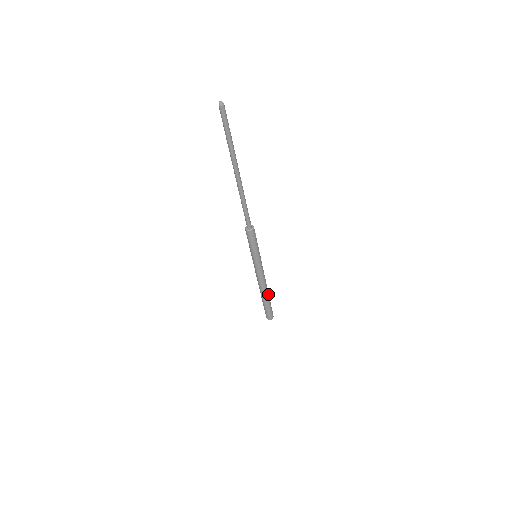
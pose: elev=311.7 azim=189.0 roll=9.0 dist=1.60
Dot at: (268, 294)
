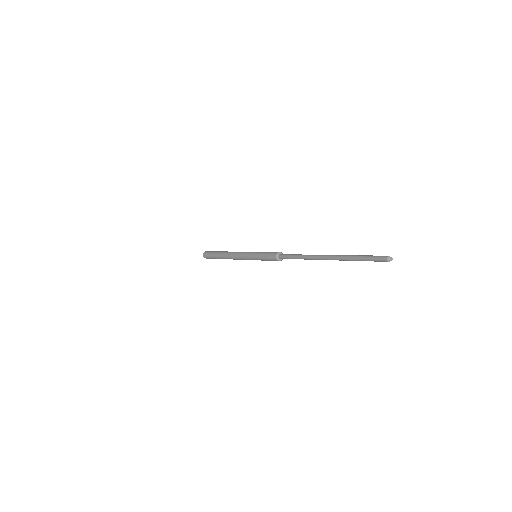
Dot at: occluded
